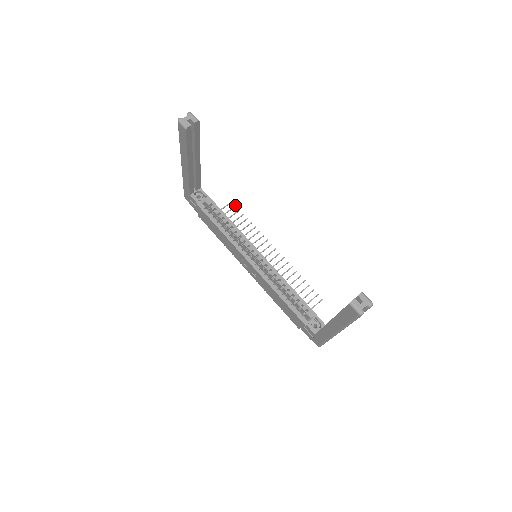
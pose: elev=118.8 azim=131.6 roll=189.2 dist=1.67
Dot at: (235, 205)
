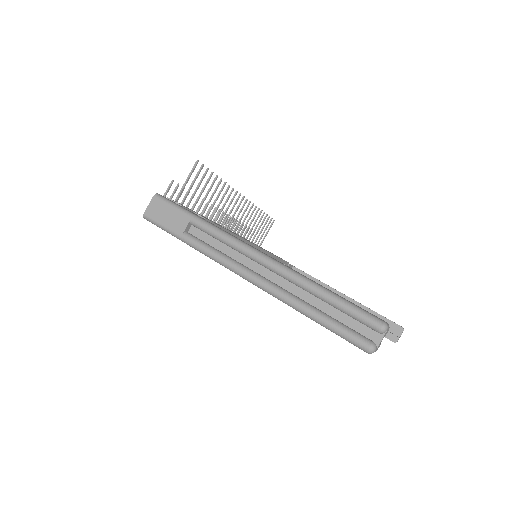
Dot at: (202, 166)
